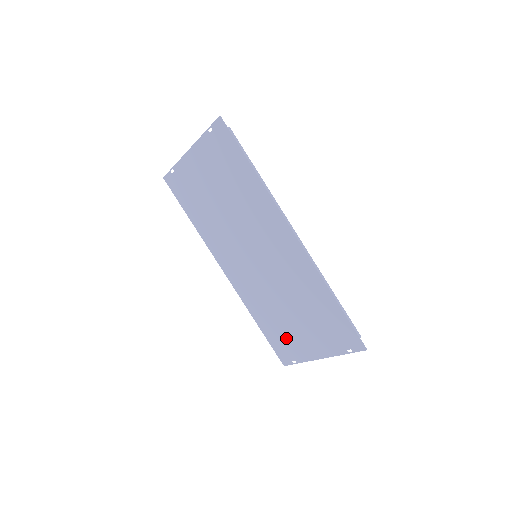
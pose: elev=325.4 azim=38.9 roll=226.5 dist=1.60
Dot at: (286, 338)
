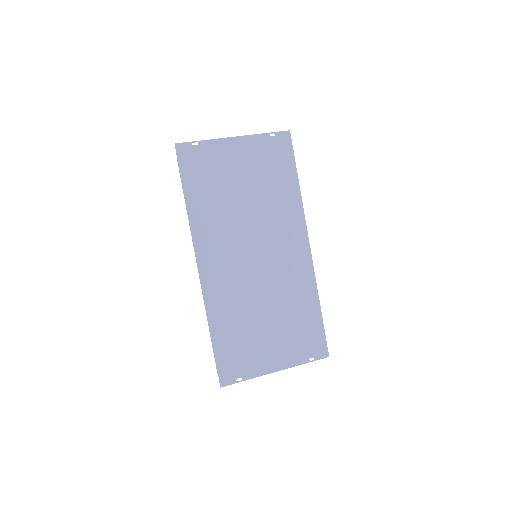
Dot at: (244, 350)
